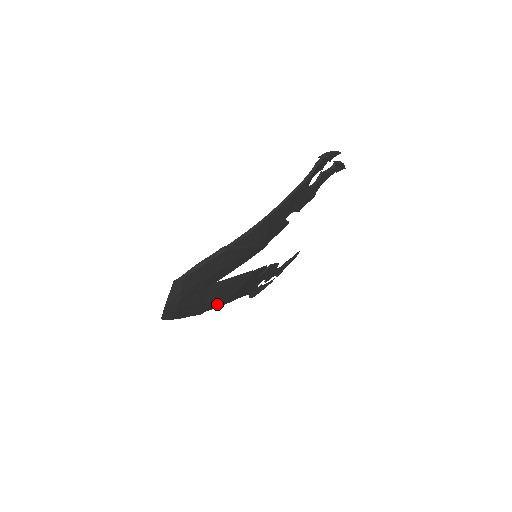
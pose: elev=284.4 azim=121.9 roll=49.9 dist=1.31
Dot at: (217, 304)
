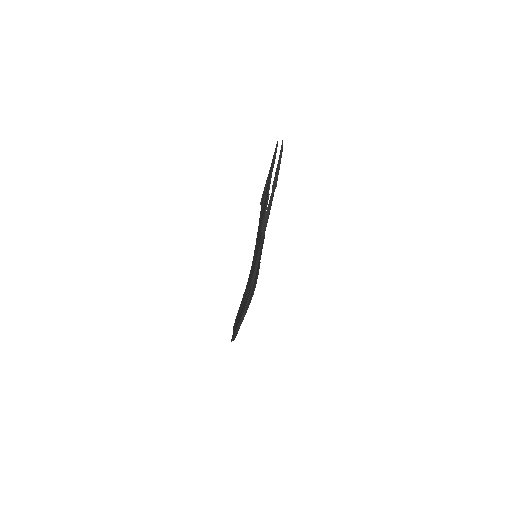
Dot at: occluded
